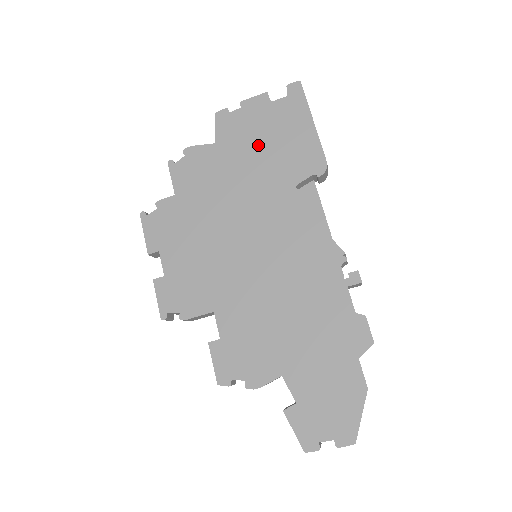
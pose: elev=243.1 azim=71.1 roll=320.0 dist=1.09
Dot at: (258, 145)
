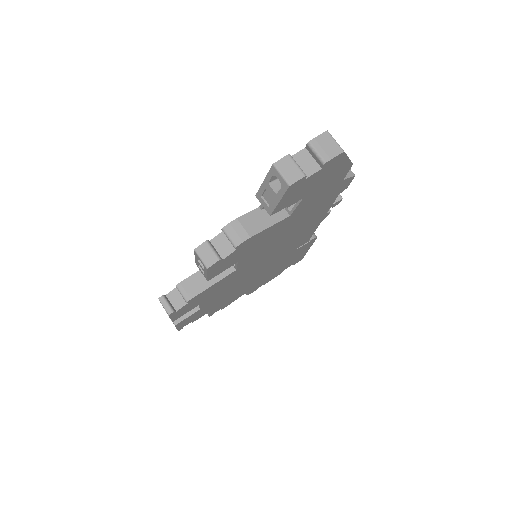
Dot at: occluded
